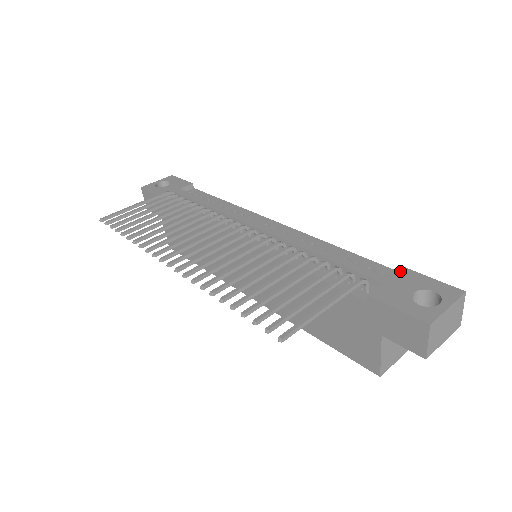
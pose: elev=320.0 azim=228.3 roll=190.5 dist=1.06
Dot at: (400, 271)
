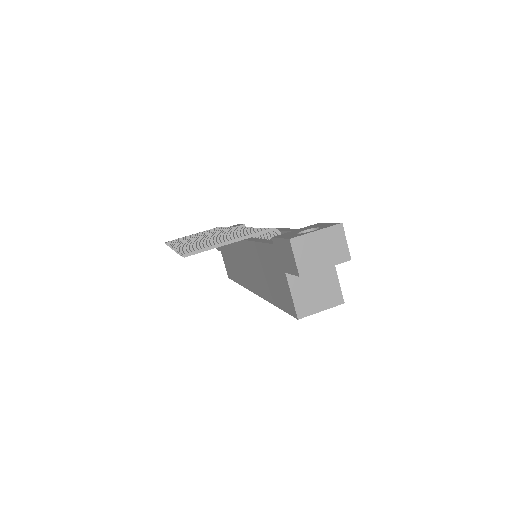
Dot at: (312, 225)
